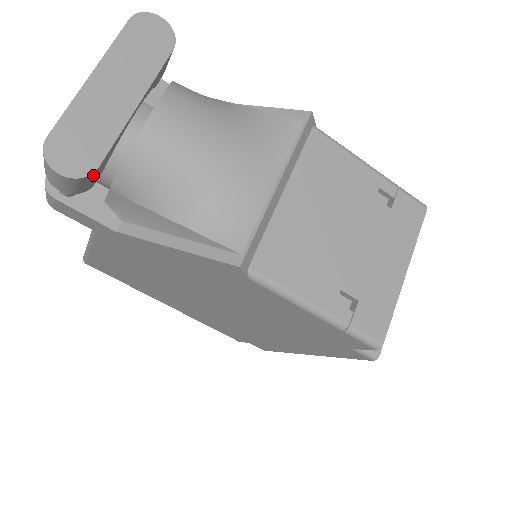
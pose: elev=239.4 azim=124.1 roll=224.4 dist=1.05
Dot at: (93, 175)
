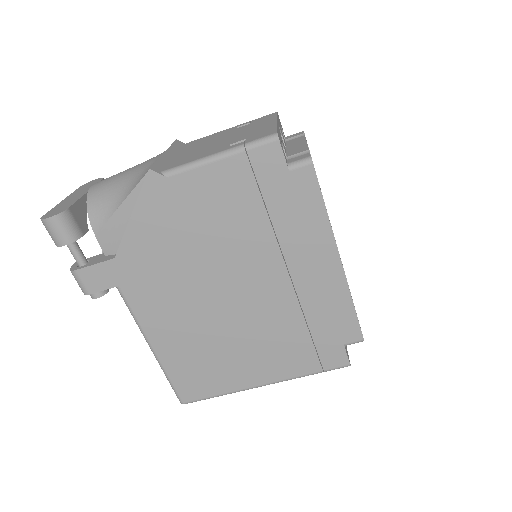
Dot at: (69, 214)
